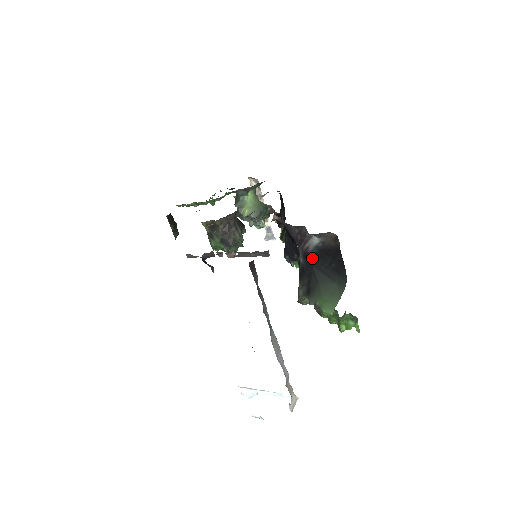
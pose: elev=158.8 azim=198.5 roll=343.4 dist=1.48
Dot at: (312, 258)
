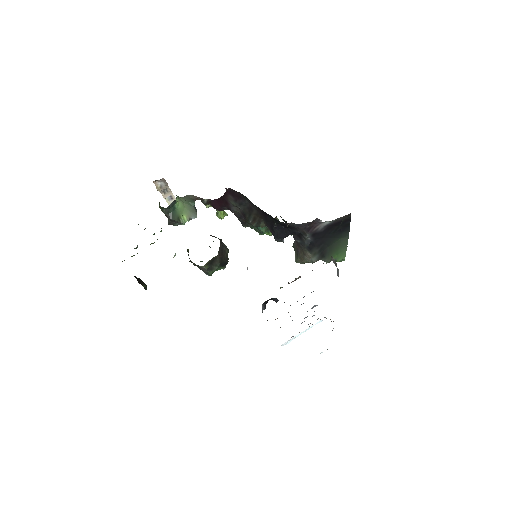
Dot at: (322, 234)
